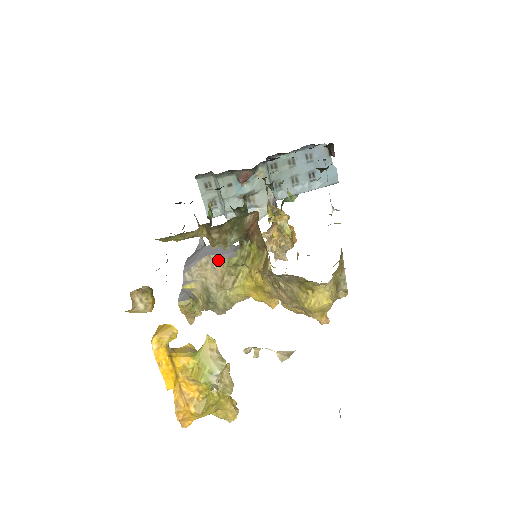
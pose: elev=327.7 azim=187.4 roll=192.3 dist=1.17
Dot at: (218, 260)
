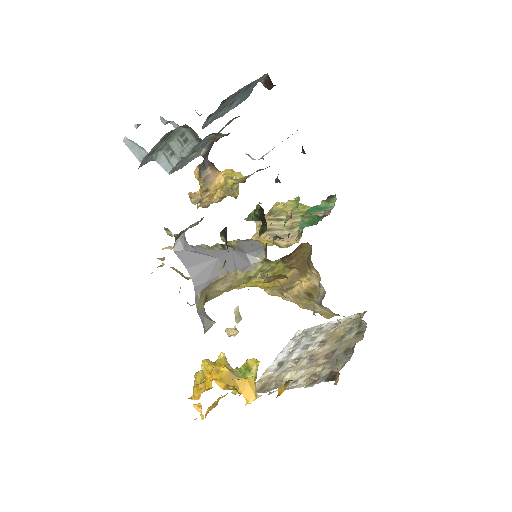
Dot at: (235, 274)
